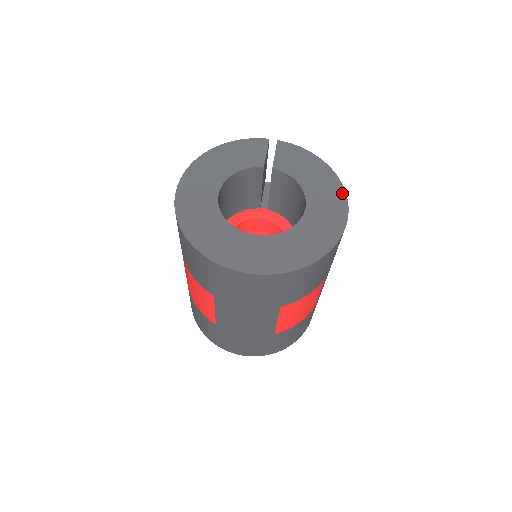
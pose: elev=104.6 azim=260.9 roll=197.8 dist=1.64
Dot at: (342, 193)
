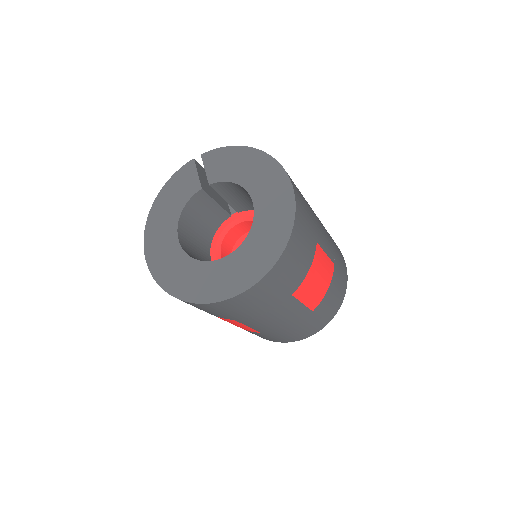
Dot at: (277, 167)
